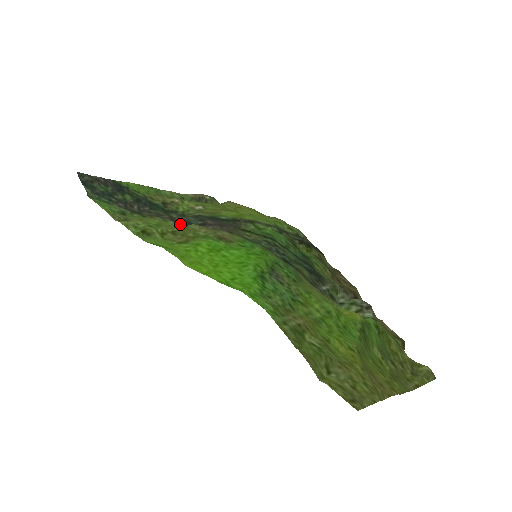
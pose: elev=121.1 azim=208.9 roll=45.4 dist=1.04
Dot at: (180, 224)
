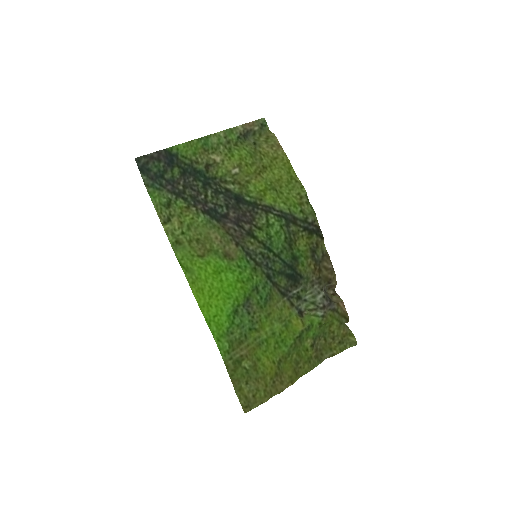
Dot at: (206, 222)
